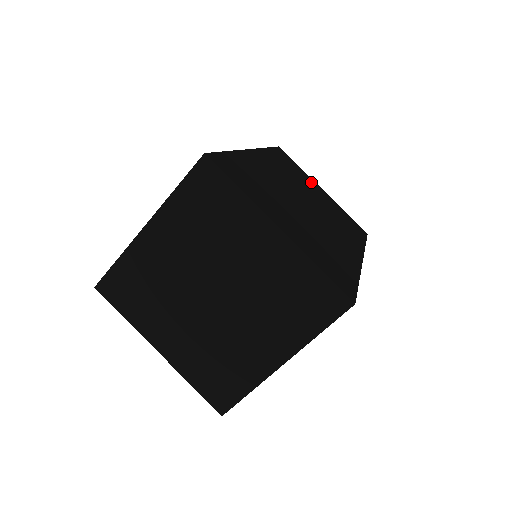
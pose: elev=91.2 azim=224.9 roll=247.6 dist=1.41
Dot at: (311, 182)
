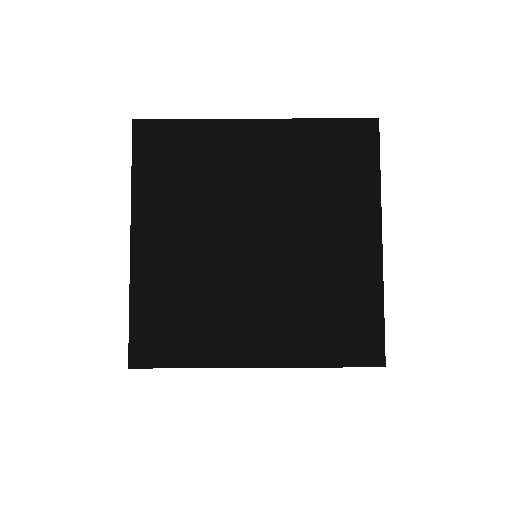
Dot at: occluded
